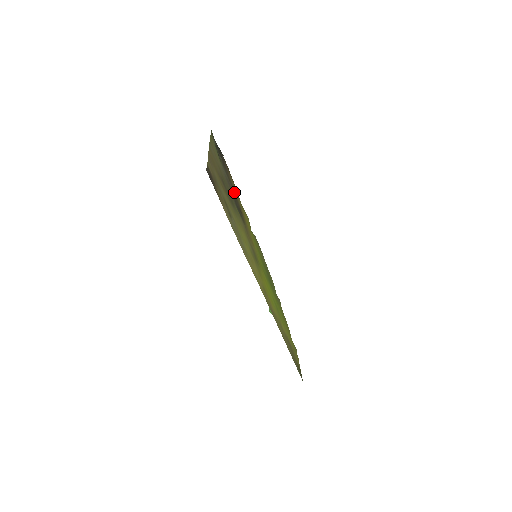
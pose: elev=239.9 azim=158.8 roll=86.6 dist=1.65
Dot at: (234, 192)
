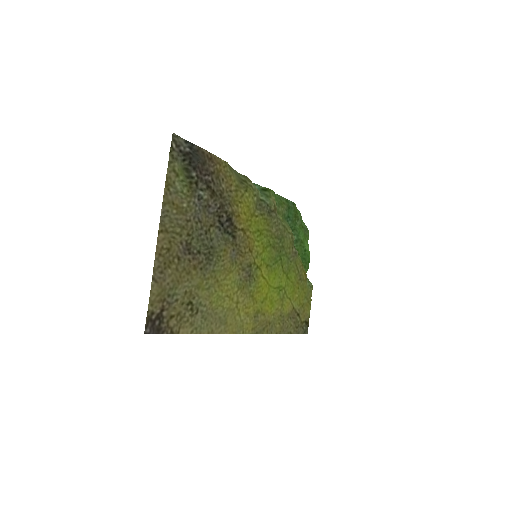
Dot at: (221, 201)
